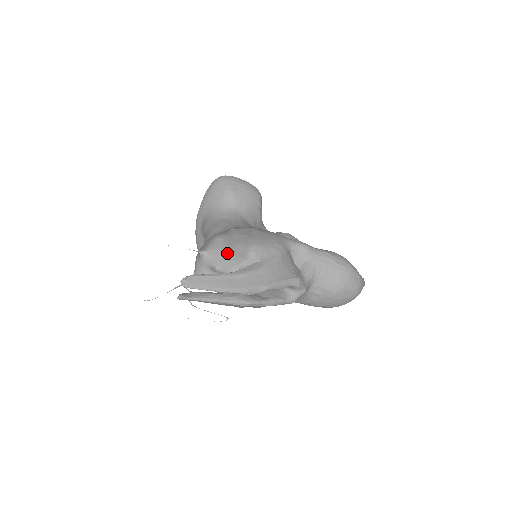
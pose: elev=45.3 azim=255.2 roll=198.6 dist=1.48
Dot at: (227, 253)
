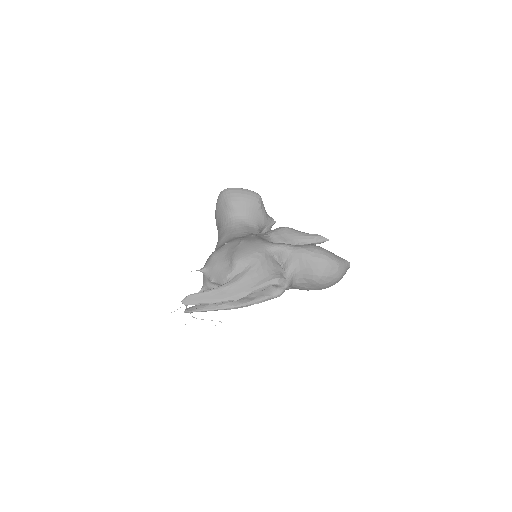
Dot at: (218, 269)
